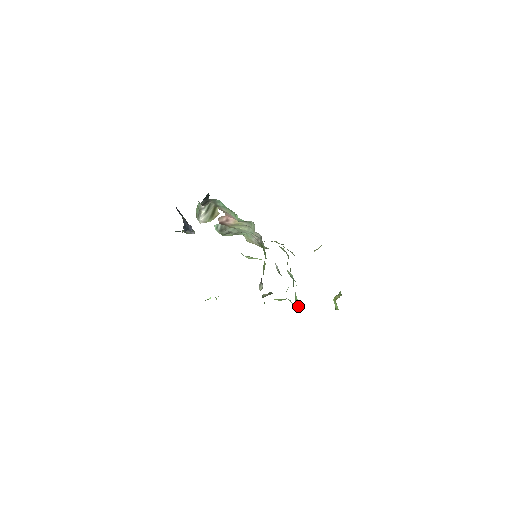
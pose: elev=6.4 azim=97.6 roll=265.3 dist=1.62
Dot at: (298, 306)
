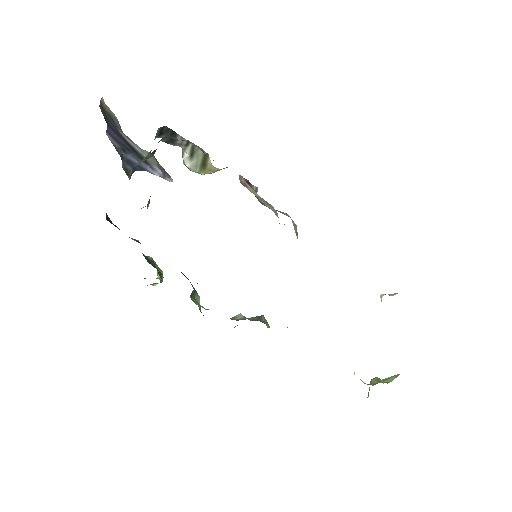
Dot at: occluded
